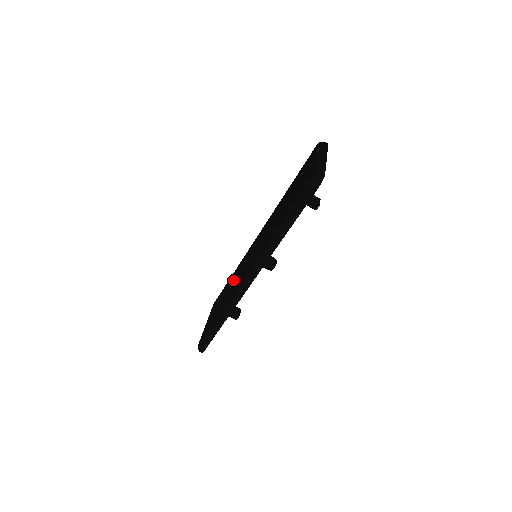
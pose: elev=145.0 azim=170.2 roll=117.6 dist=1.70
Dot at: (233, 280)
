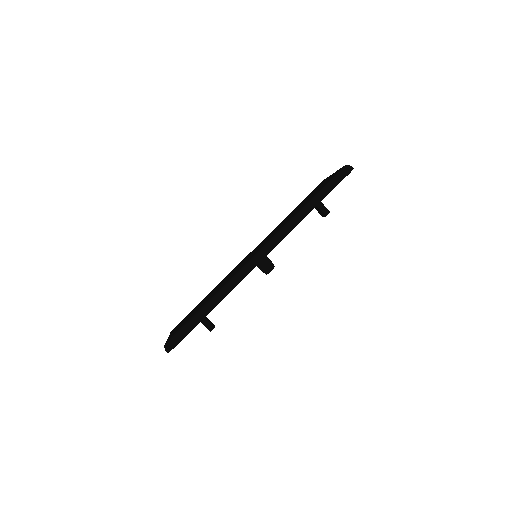
Dot at: (219, 285)
